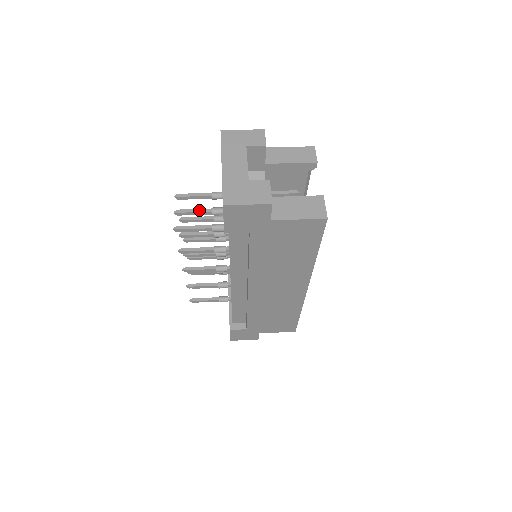
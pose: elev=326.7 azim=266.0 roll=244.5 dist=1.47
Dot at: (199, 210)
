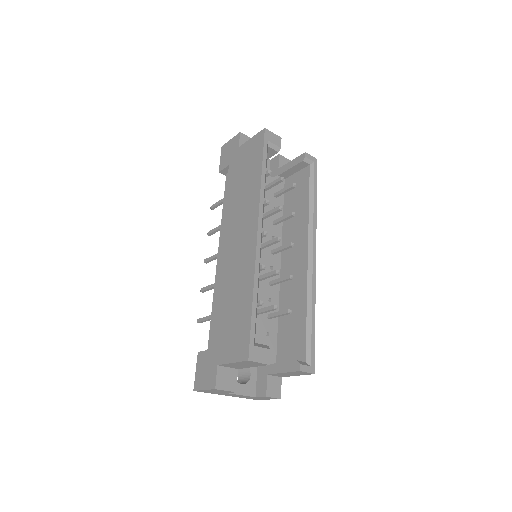
Dot at: occluded
